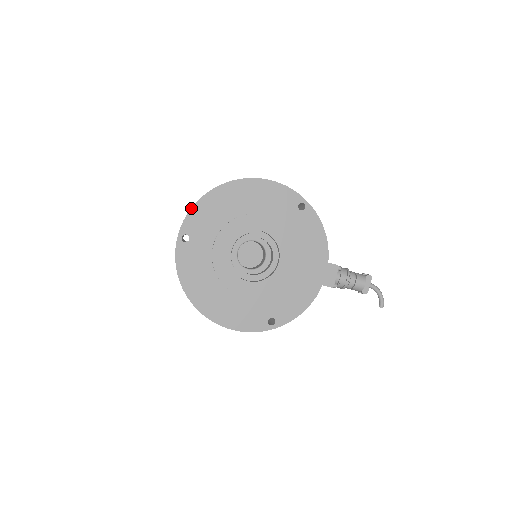
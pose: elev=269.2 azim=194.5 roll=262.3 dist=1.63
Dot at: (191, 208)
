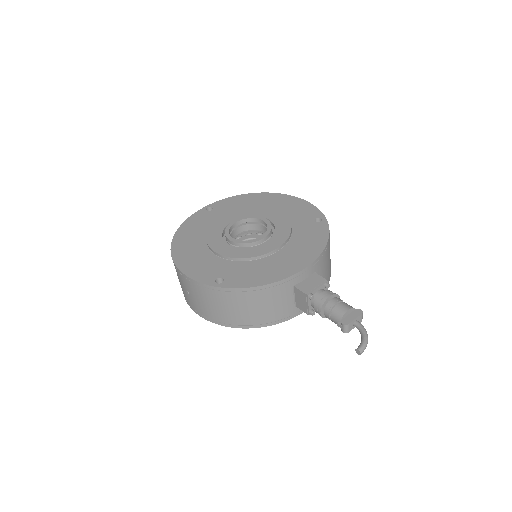
Dot at: (230, 197)
